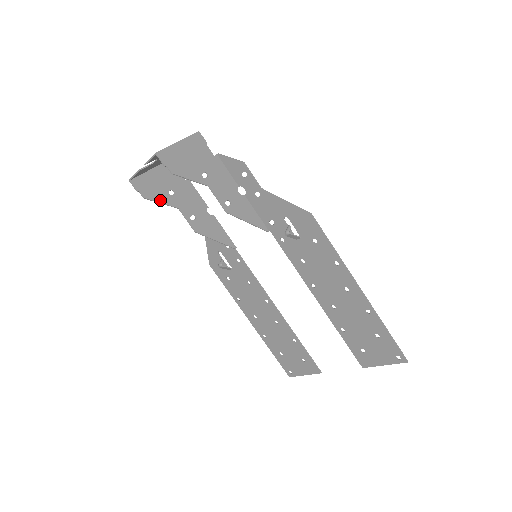
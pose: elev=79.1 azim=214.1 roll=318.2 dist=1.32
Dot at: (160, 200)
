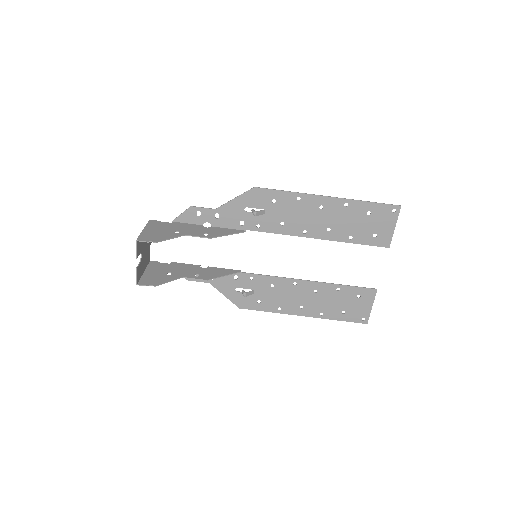
Dot at: (167, 281)
